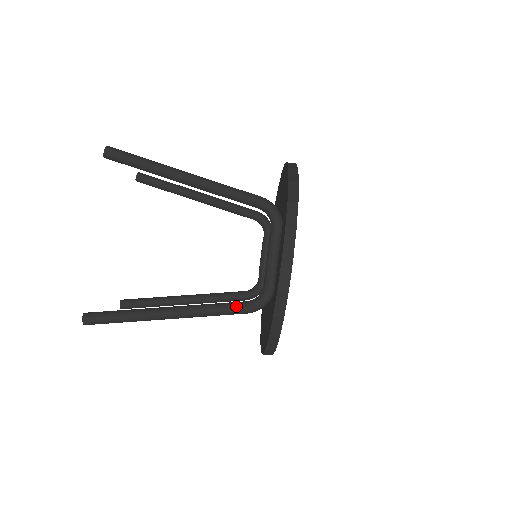
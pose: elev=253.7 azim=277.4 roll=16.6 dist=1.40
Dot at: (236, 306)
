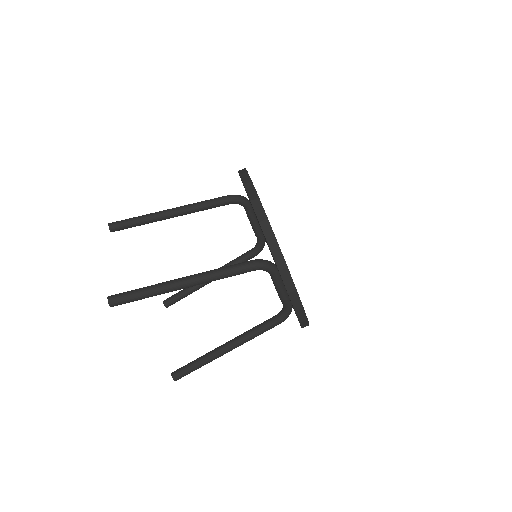
Dot at: (270, 326)
